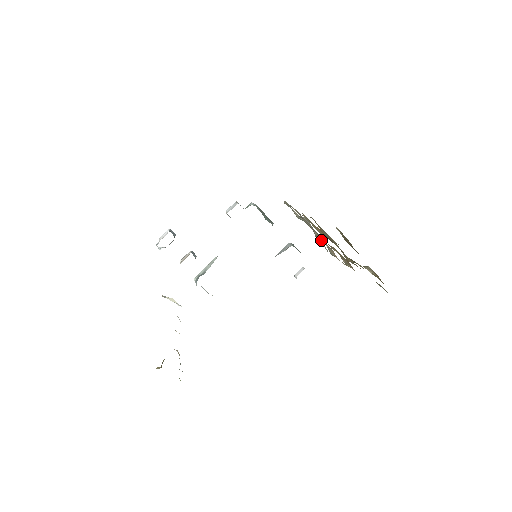
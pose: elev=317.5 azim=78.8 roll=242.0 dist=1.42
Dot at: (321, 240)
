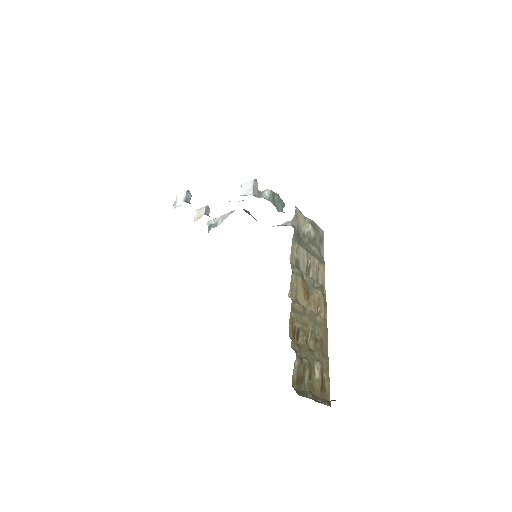
Dot at: (313, 267)
